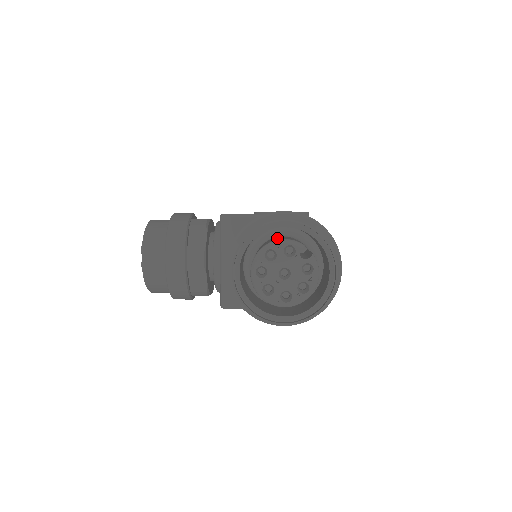
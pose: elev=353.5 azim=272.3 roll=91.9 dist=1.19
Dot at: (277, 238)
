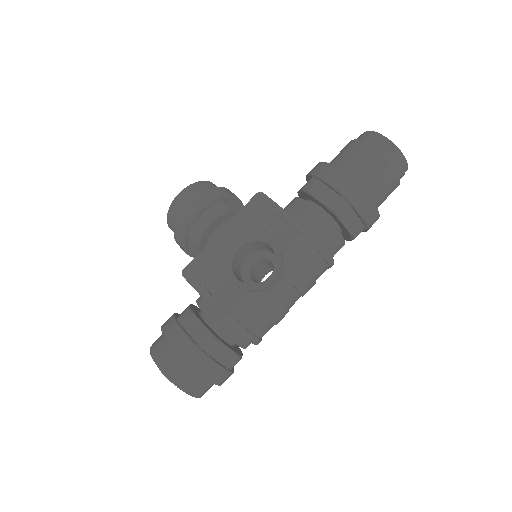
Dot at: occluded
